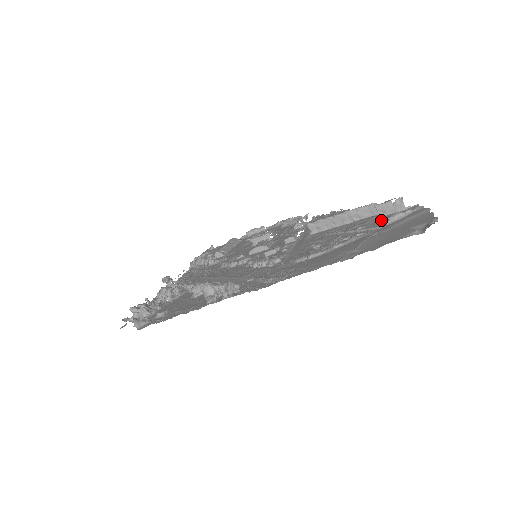
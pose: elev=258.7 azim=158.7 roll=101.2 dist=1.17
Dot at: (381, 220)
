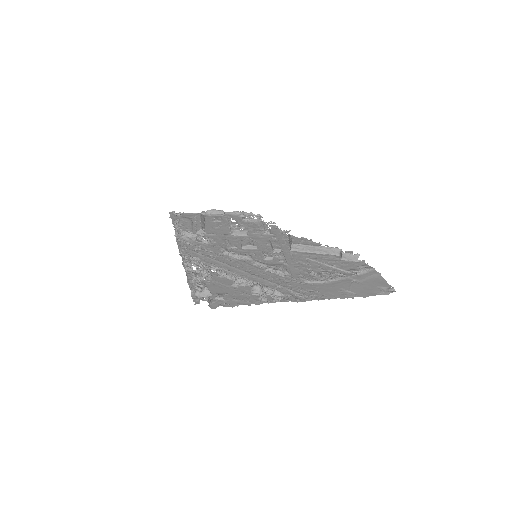
Dot at: (346, 264)
